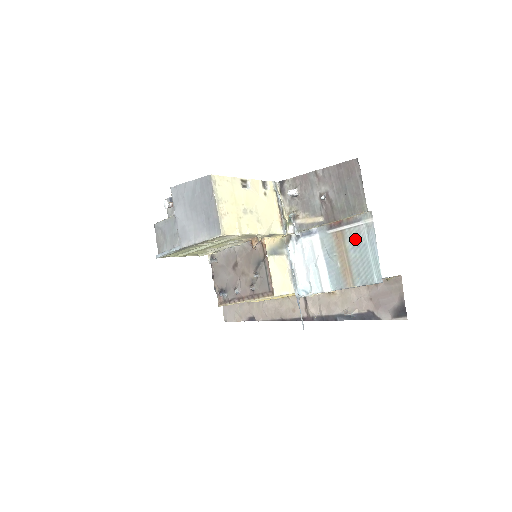
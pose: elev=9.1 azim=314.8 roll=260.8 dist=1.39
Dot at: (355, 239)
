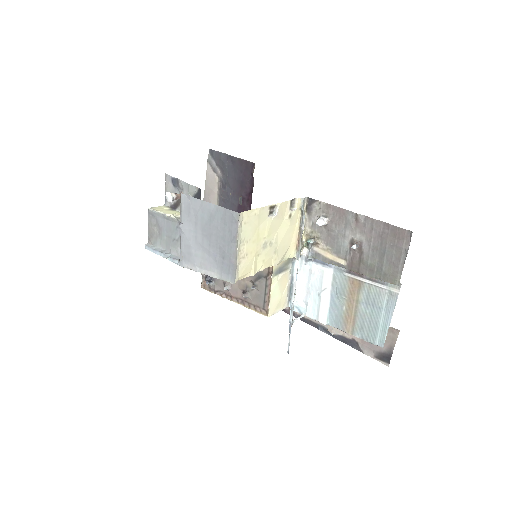
Dot at: (372, 297)
